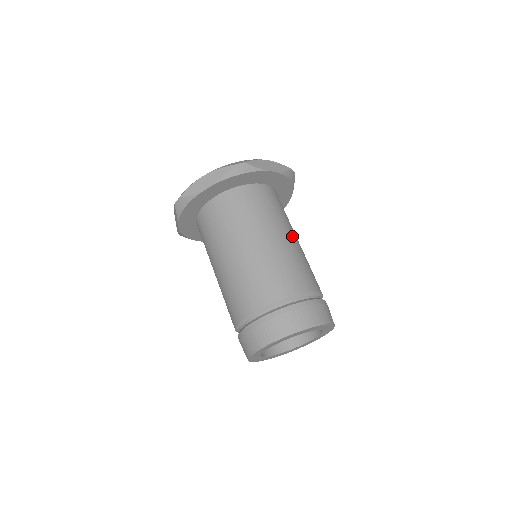
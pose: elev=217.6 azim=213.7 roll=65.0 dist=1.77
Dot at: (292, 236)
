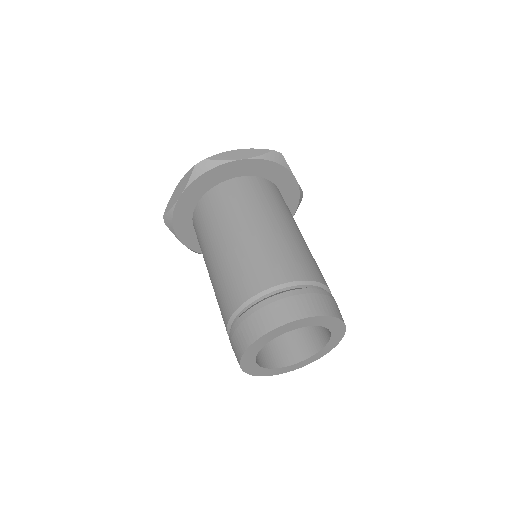
Dot at: (276, 223)
